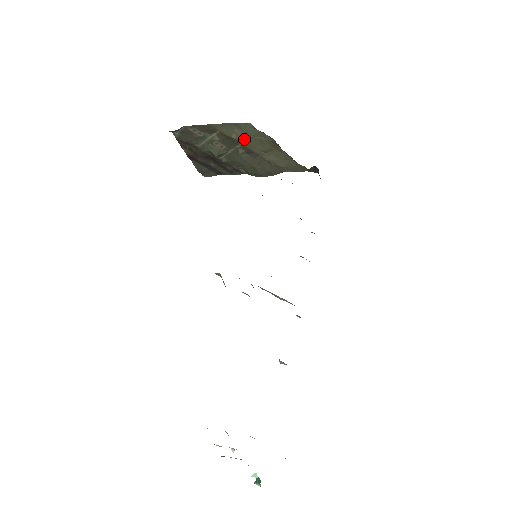
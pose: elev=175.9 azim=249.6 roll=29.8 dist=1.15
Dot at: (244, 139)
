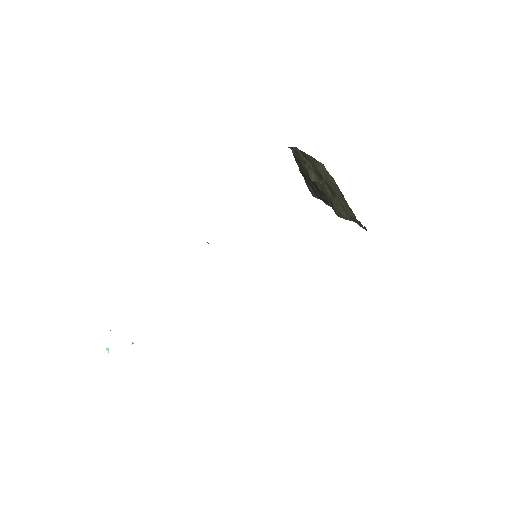
Dot at: (324, 176)
